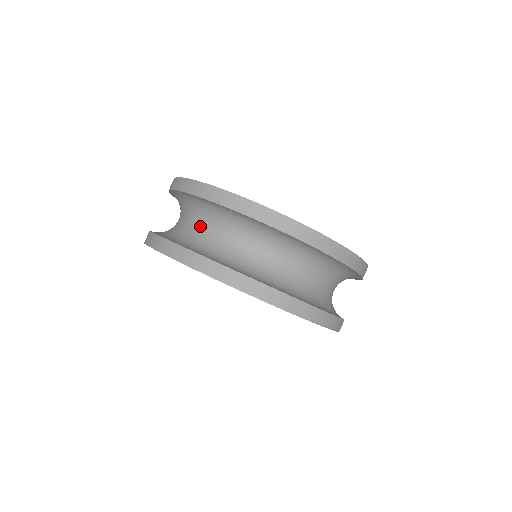
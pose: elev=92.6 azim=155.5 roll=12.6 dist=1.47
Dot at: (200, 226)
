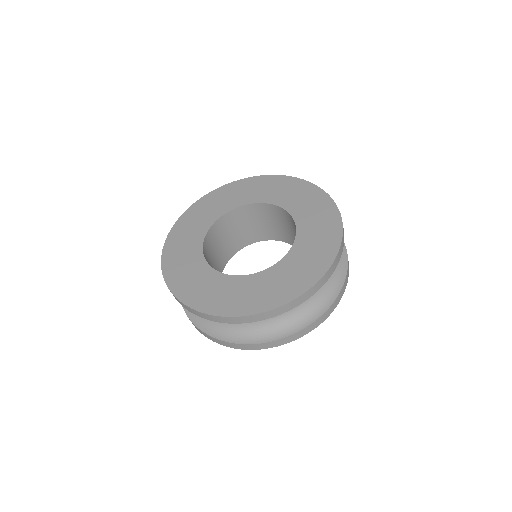
Dot at: occluded
